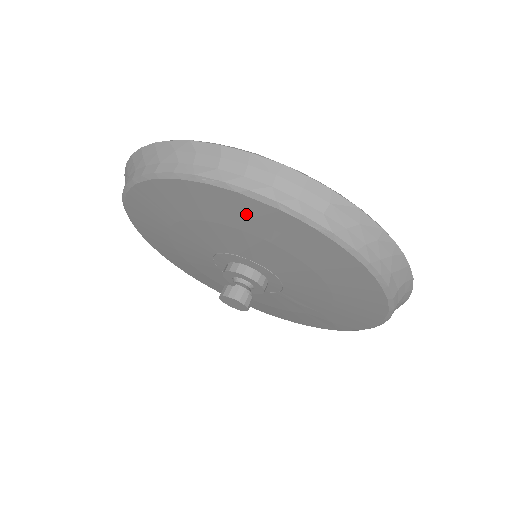
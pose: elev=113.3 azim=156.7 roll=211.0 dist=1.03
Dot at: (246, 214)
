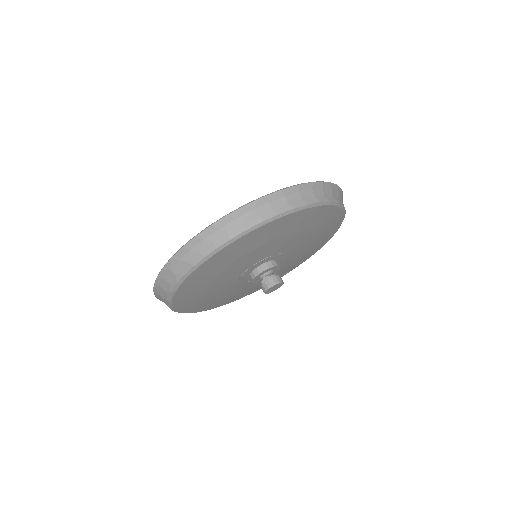
Dot at: (299, 221)
